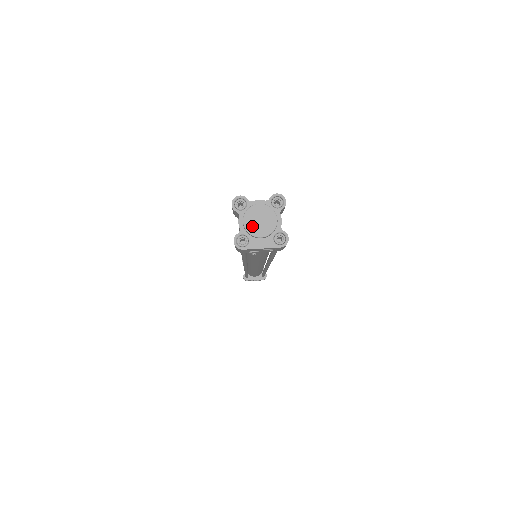
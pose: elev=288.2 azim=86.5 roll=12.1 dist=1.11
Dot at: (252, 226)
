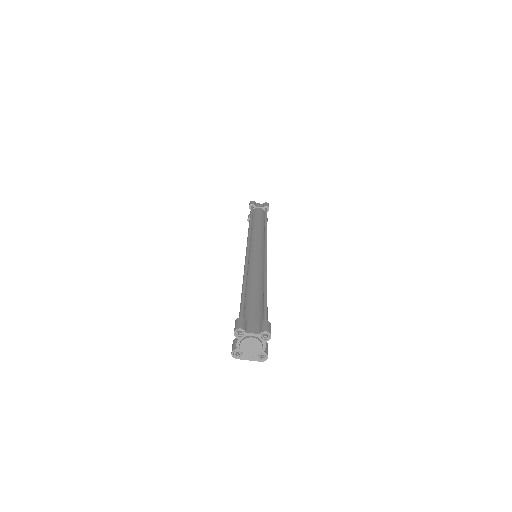
Dot at: (245, 349)
